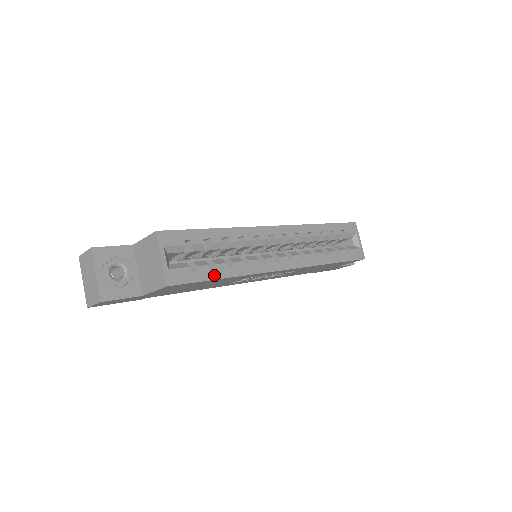
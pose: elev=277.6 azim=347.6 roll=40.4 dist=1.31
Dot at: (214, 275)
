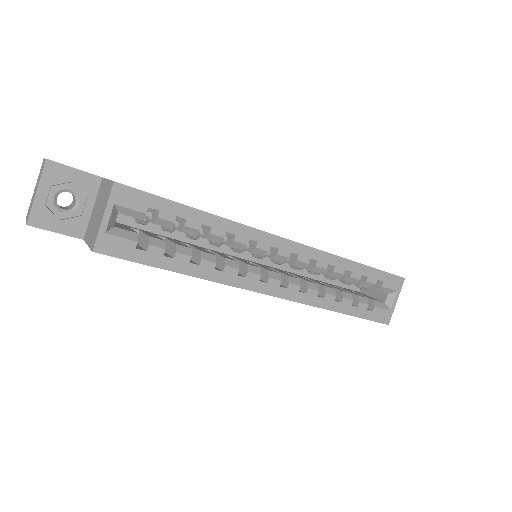
Dot at: (165, 263)
